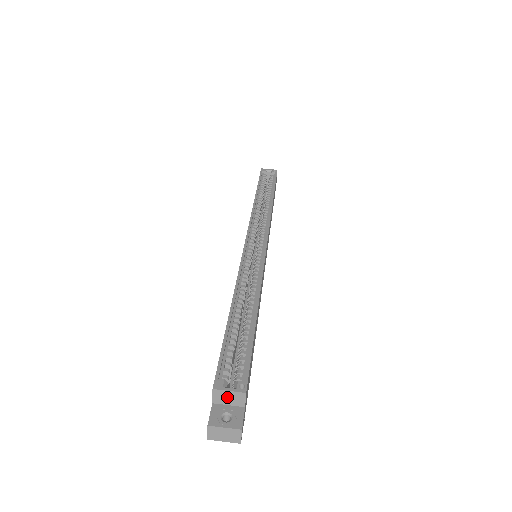
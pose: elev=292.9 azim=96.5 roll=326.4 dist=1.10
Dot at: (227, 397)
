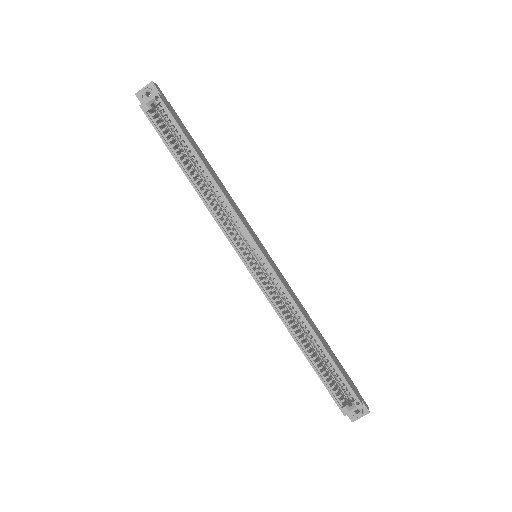
Dot at: (352, 409)
